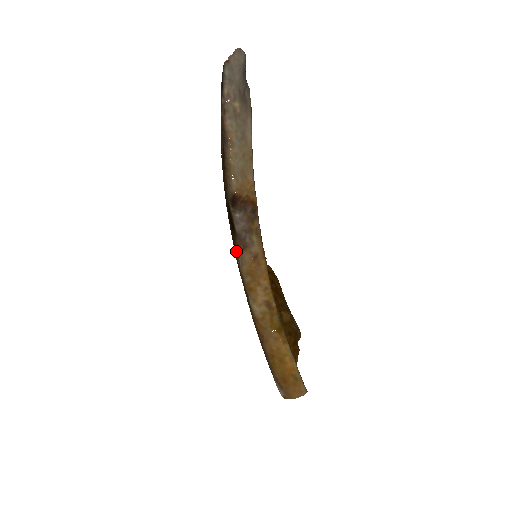
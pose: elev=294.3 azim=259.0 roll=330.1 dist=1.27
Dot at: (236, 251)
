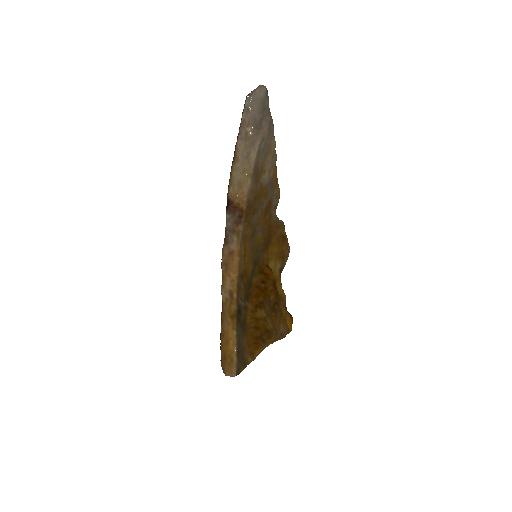
Dot at: occluded
